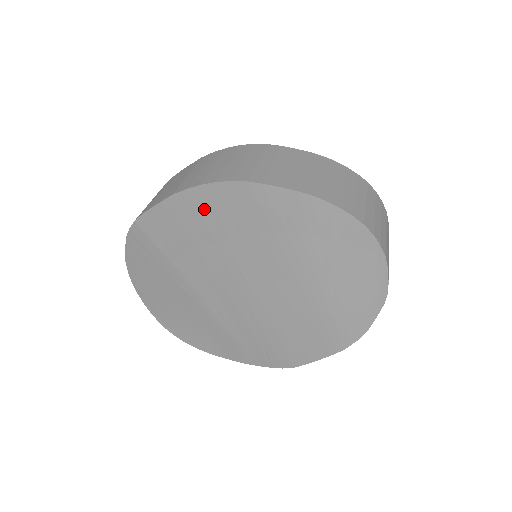
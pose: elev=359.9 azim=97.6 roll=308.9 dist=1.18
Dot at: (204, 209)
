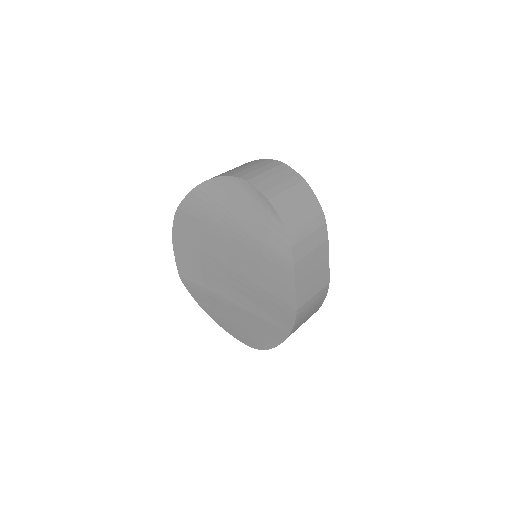
Dot at: (183, 240)
